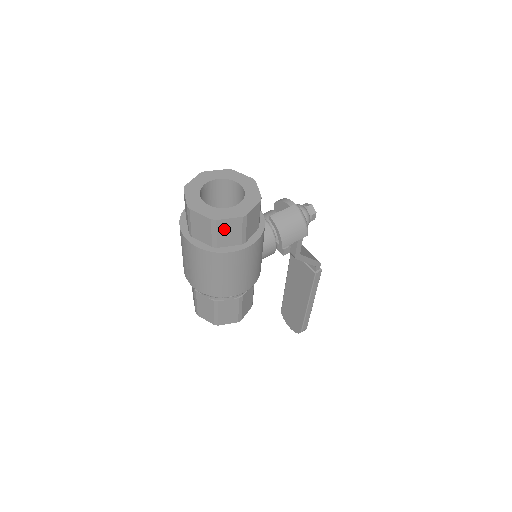
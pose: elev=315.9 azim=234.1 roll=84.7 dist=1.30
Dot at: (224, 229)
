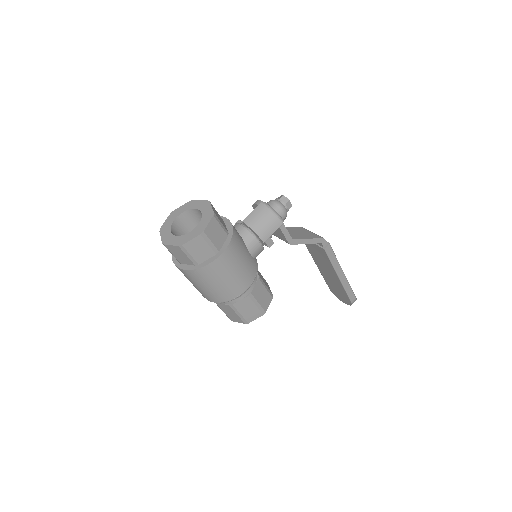
Dot at: (193, 249)
